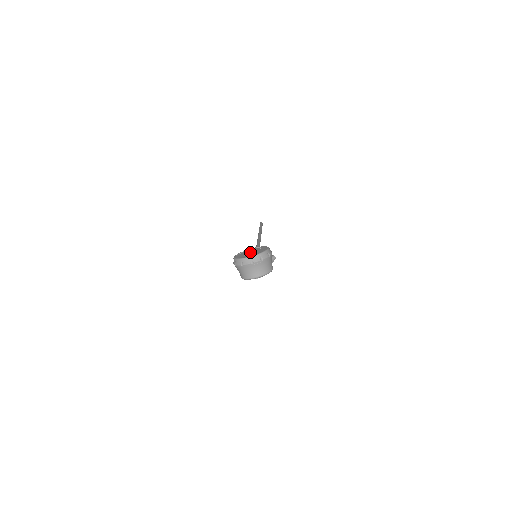
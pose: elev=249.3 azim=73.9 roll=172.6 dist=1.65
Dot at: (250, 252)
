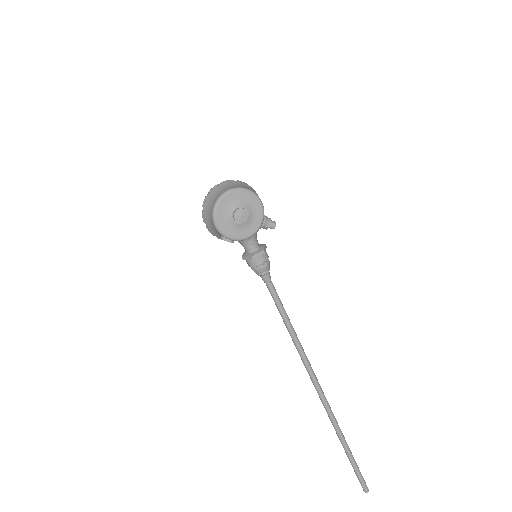
Dot at: occluded
